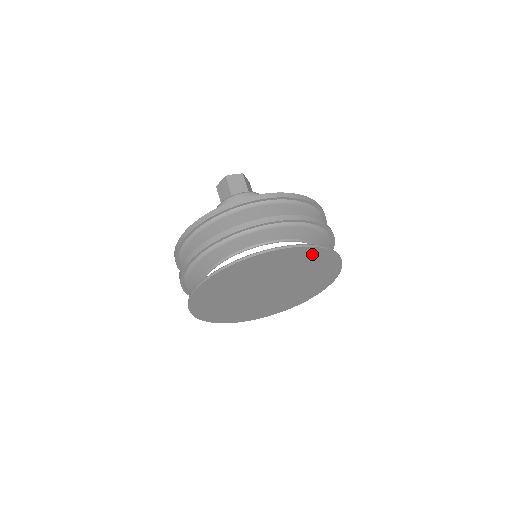
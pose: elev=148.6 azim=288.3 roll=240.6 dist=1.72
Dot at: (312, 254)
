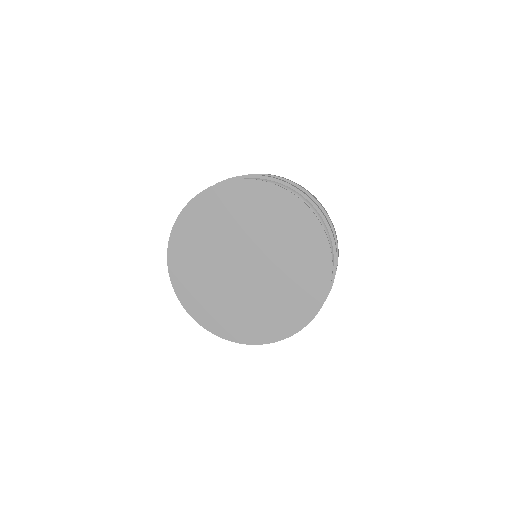
Dot at: (287, 206)
